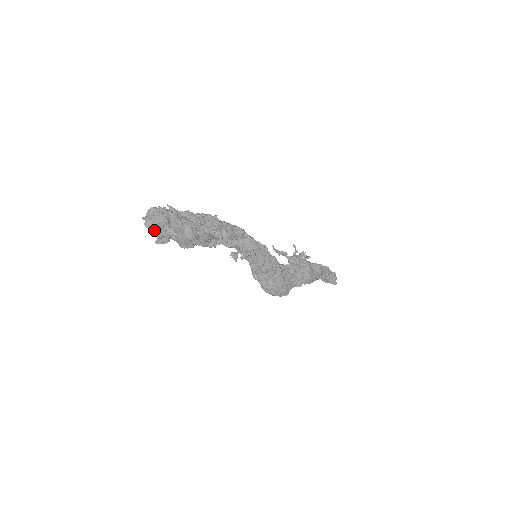
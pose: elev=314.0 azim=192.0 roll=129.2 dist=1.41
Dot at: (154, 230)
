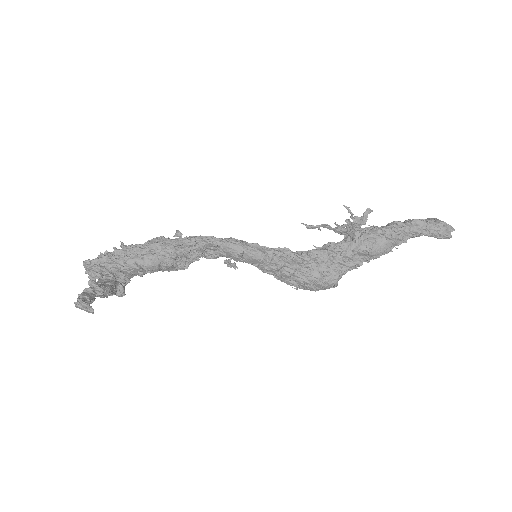
Dot at: occluded
